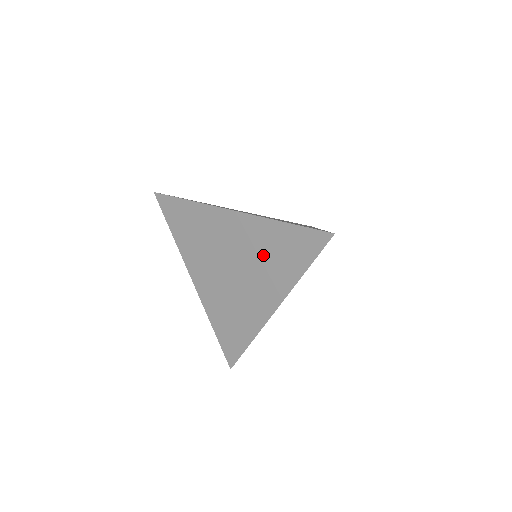
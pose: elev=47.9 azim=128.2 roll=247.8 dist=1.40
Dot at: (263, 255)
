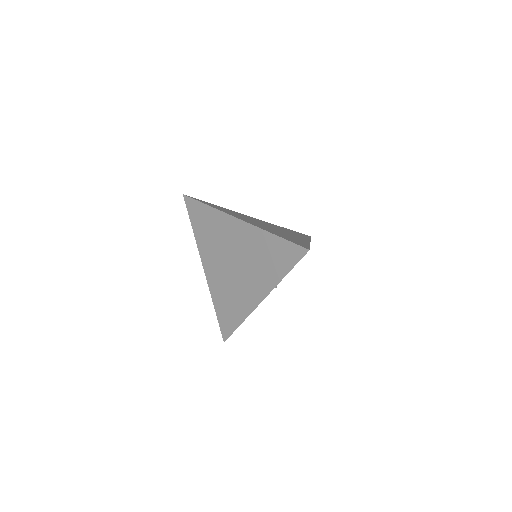
Dot at: (257, 257)
